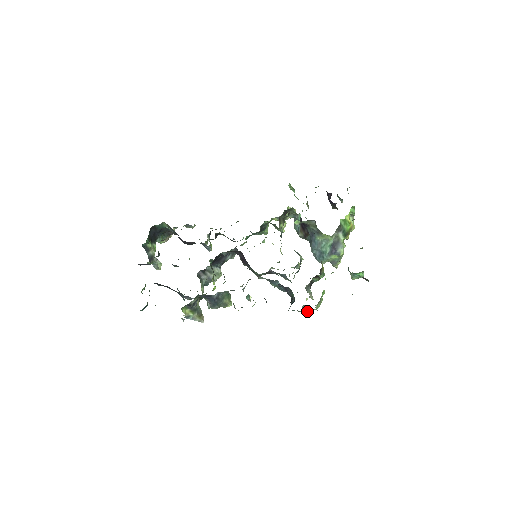
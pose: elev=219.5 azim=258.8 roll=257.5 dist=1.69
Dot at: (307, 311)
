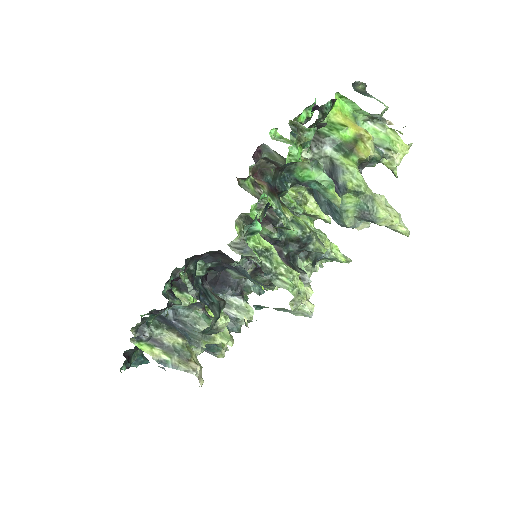
Dot at: (299, 309)
